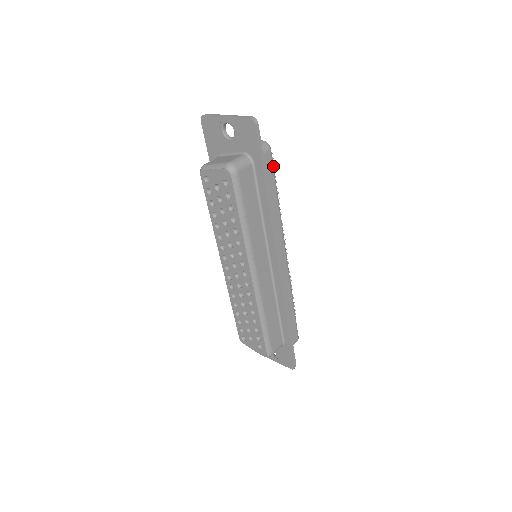
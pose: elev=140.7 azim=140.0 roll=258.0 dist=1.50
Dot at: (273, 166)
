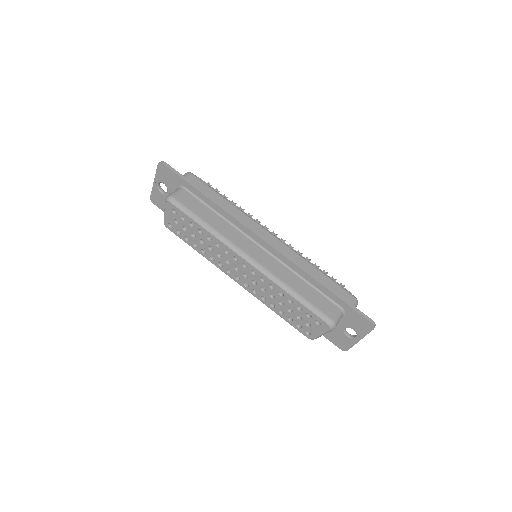
Dot at: (203, 182)
